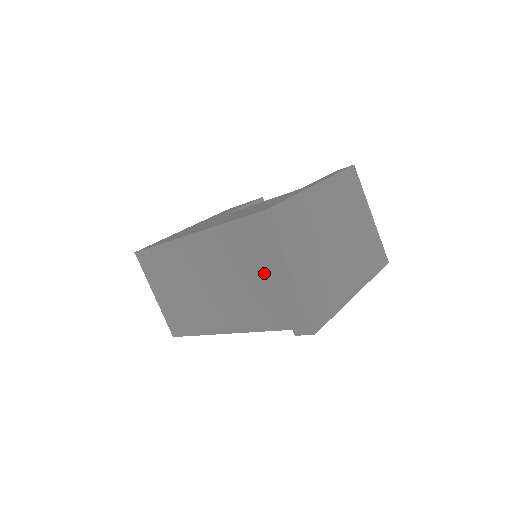
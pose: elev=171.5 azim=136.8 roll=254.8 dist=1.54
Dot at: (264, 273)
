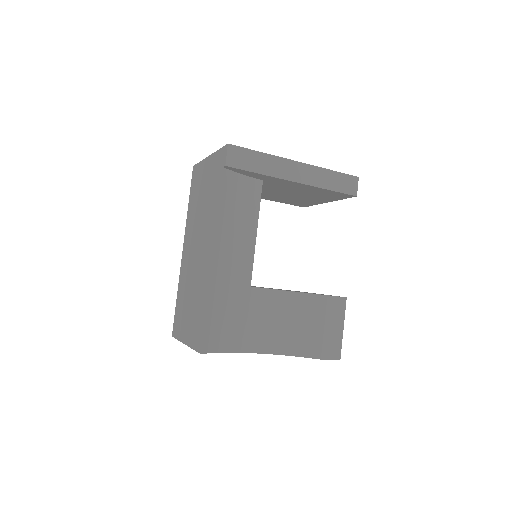
Dot at: (204, 182)
